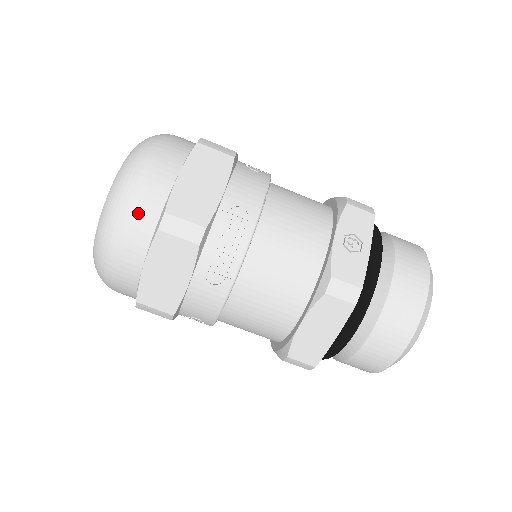
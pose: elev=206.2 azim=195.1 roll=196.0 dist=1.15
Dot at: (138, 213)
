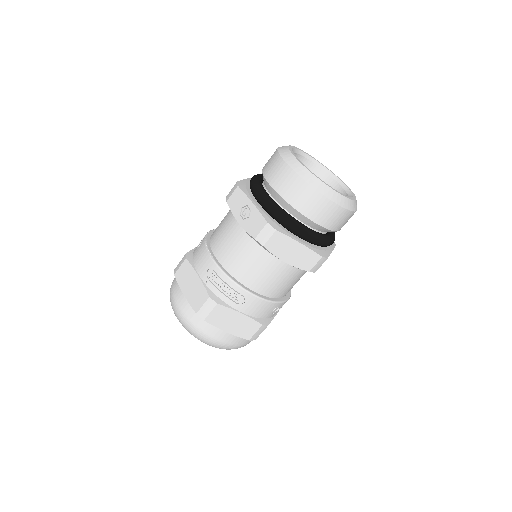
Dot at: (196, 324)
